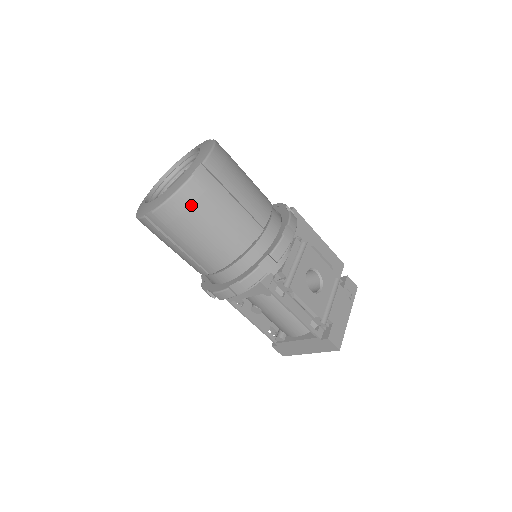
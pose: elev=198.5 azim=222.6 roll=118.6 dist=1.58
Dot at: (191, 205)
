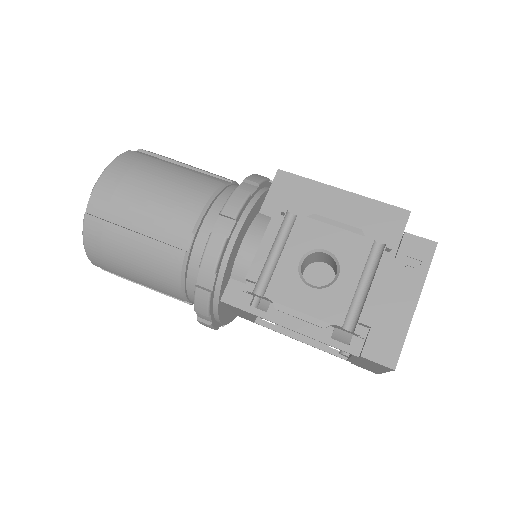
Dot at: (101, 245)
